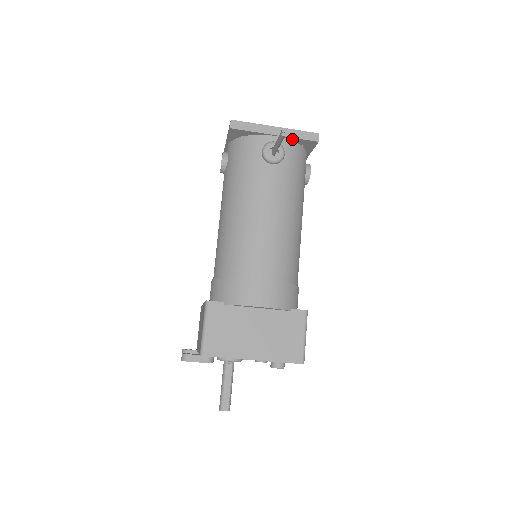
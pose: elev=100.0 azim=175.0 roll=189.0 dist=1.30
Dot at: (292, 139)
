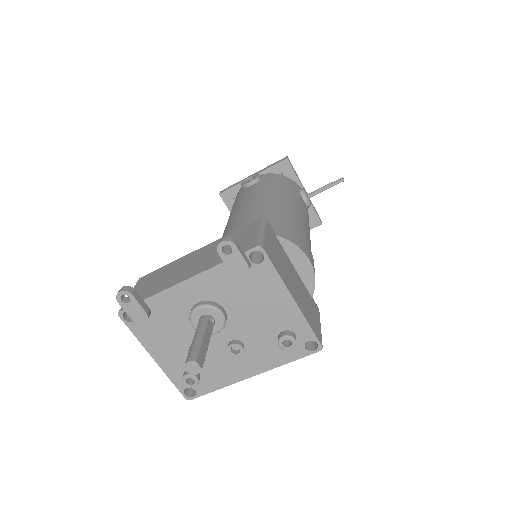
Dot at: (309, 207)
